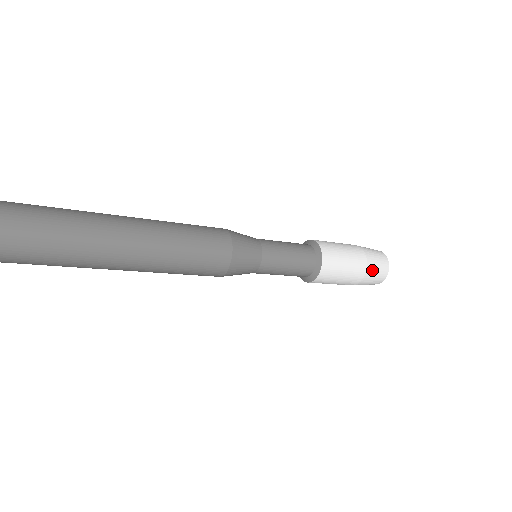
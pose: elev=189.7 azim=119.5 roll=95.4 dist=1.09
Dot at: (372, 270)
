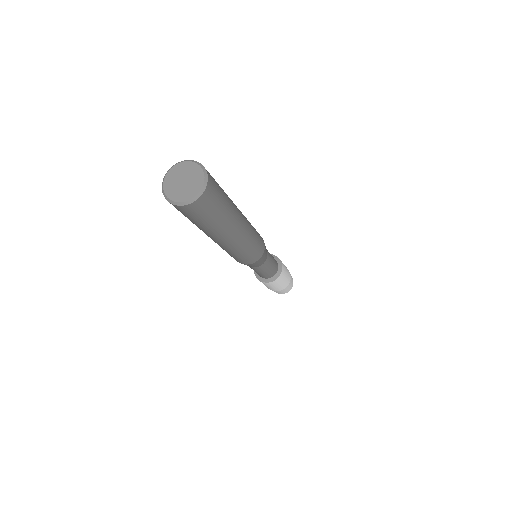
Dot at: (286, 289)
